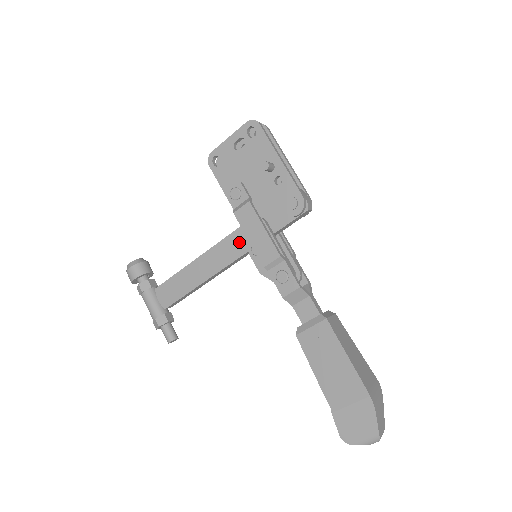
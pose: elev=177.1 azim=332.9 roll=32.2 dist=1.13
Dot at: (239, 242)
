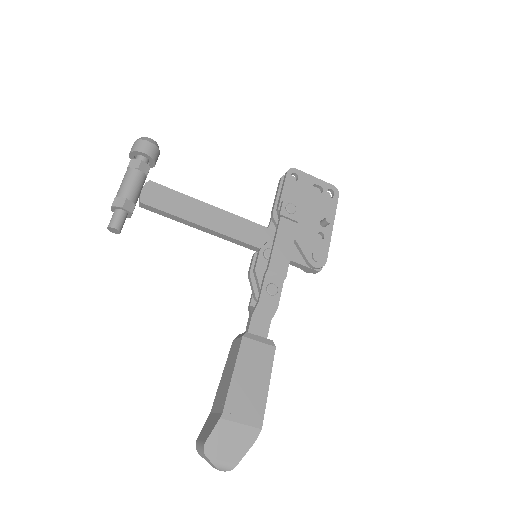
Dot at: (257, 235)
